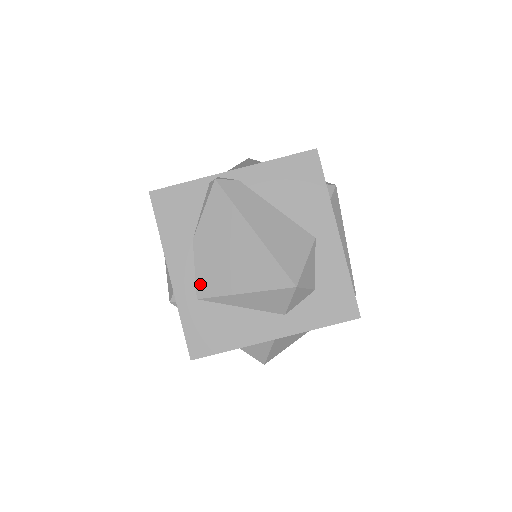
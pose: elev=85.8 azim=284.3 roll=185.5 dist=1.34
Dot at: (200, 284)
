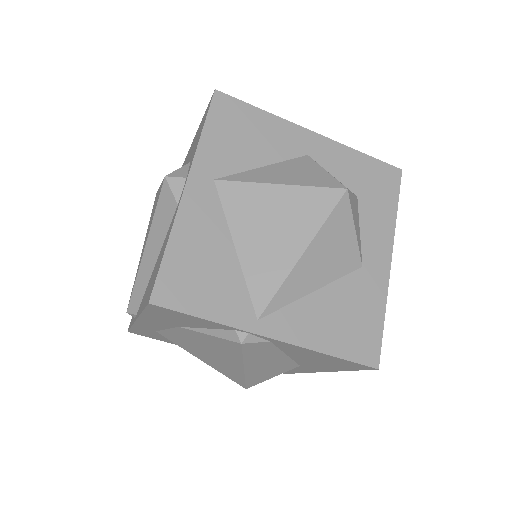
Dot at: (165, 333)
